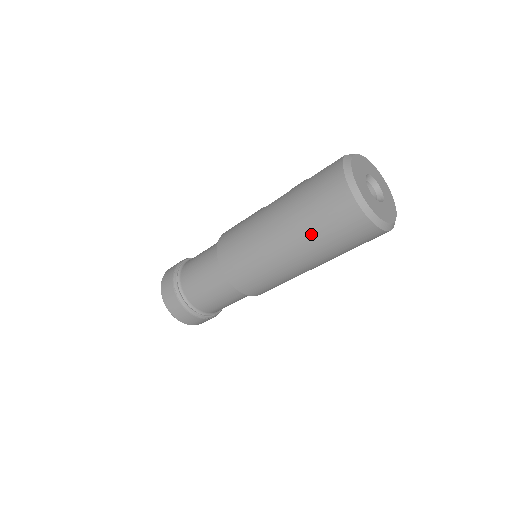
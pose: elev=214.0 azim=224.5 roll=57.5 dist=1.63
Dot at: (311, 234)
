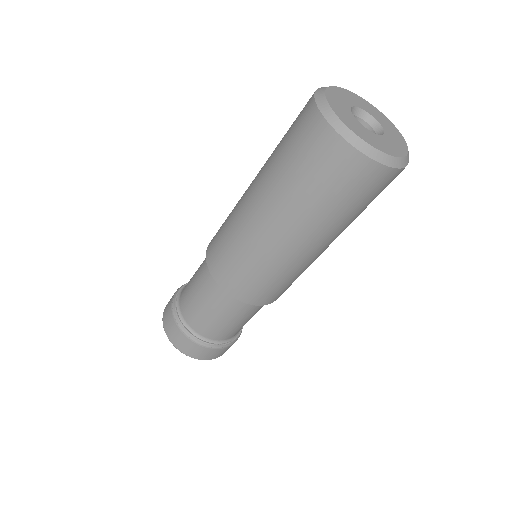
Dot at: (284, 183)
